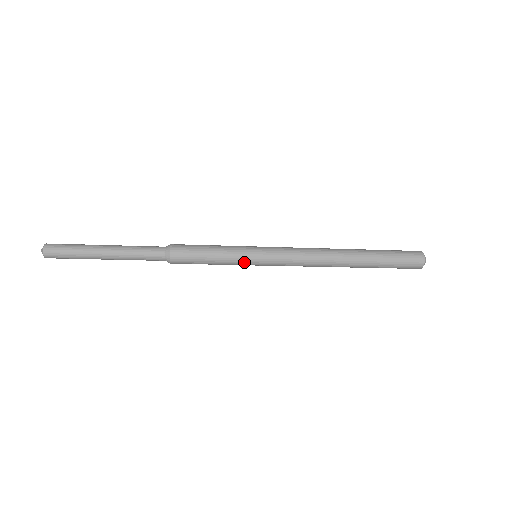
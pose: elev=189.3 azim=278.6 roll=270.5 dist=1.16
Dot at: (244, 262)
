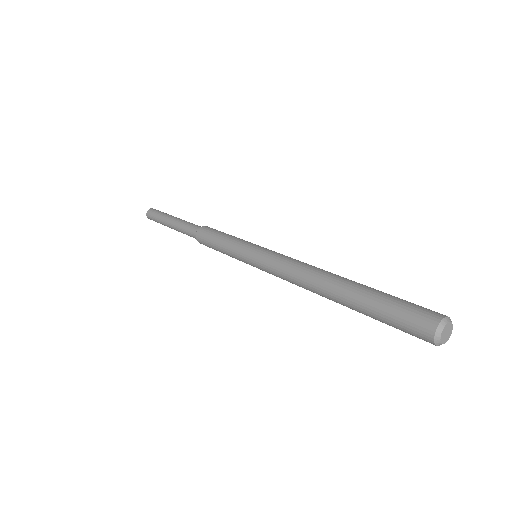
Dot at: (239, 254)
